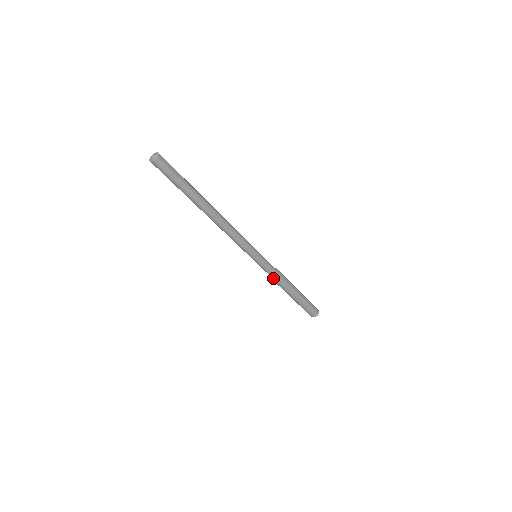
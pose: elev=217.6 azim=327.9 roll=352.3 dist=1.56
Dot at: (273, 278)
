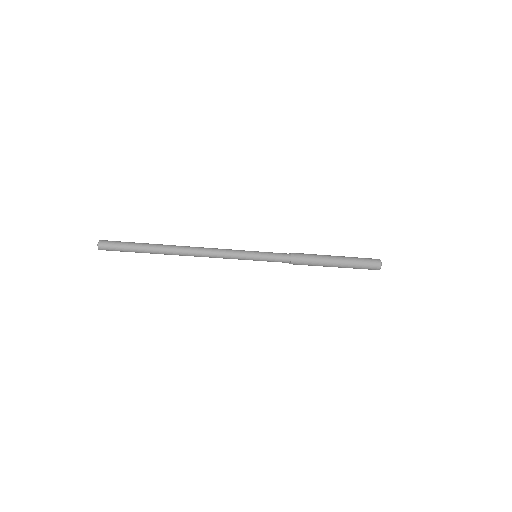
Dot at: occluded
